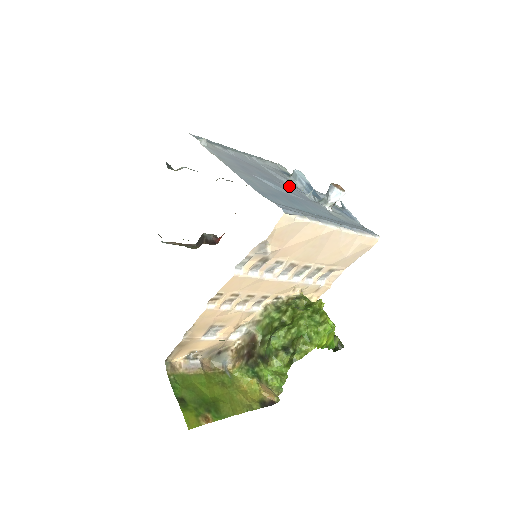
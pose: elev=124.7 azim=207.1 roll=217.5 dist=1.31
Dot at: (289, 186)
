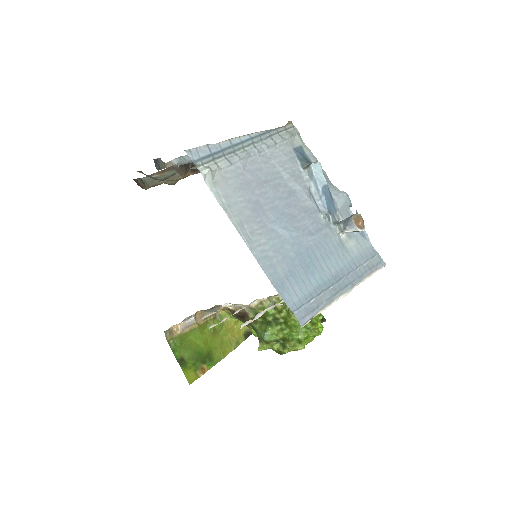
Dot at: (303, 203)
